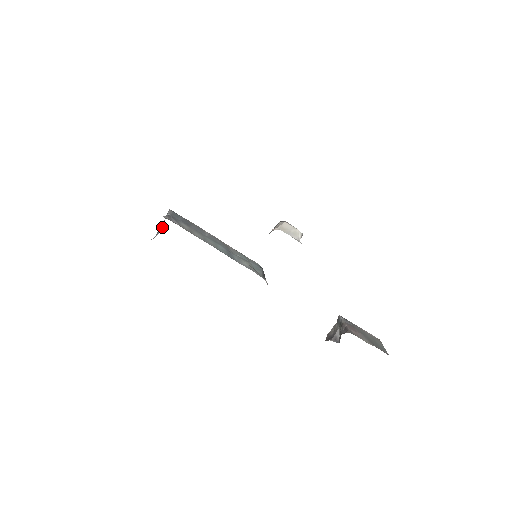
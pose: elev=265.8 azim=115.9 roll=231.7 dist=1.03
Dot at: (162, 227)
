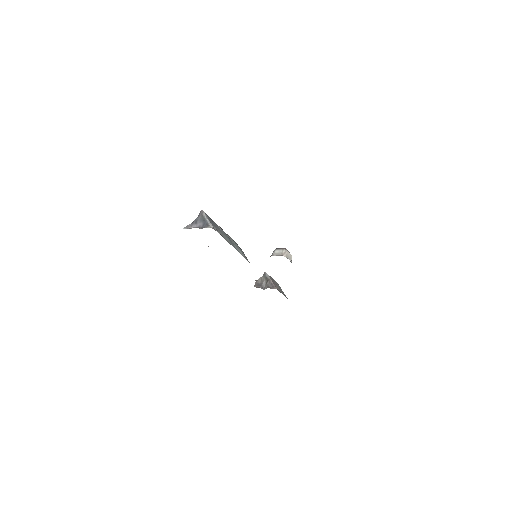
Dot at: (200, 226)
